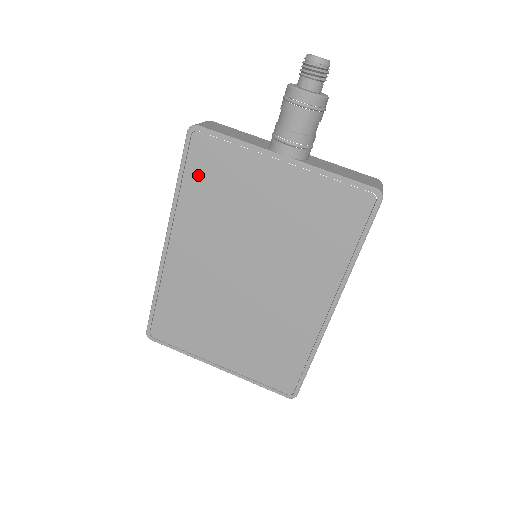
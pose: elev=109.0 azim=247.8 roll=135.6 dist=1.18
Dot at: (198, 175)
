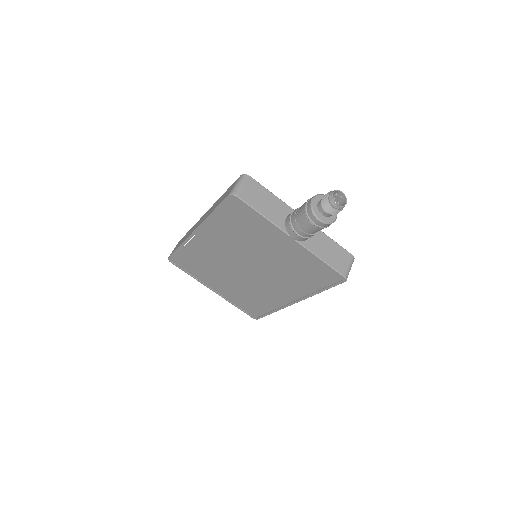
Dot at: (229, 216)
